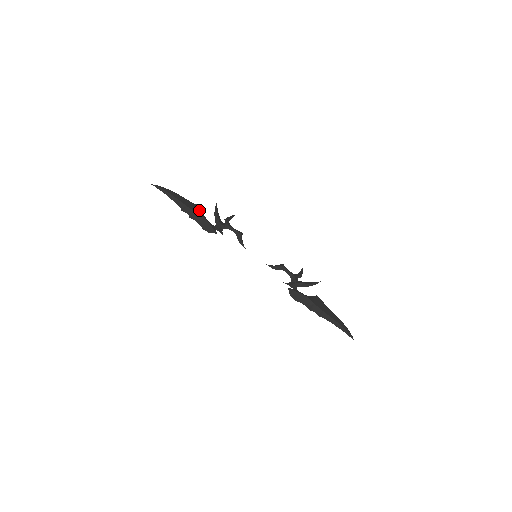
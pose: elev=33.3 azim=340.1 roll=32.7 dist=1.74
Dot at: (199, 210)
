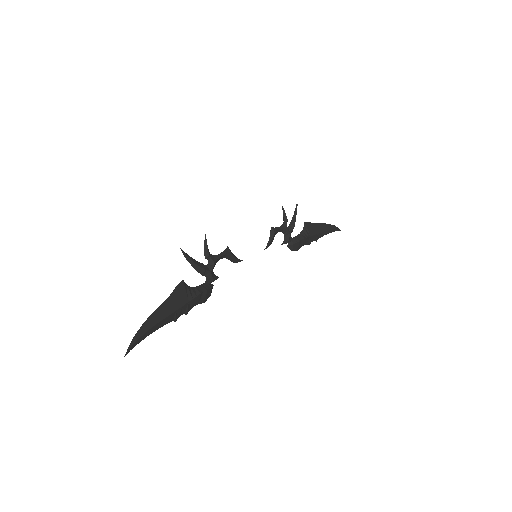
Dot at: (185, 292)
